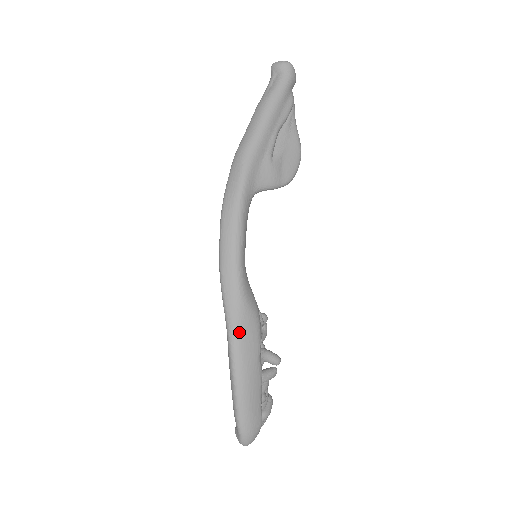
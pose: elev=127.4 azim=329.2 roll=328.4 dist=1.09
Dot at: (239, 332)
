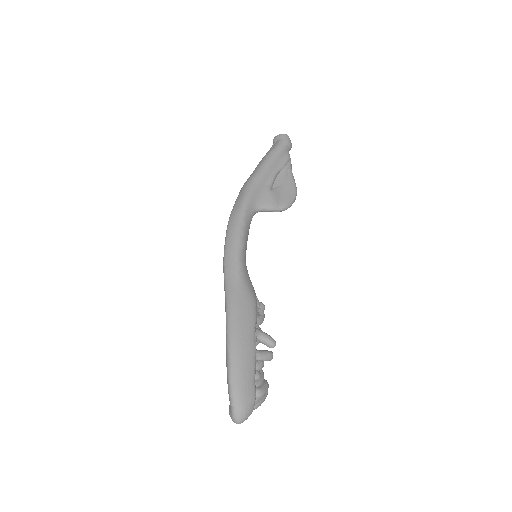
Dot at: (235, 305)
